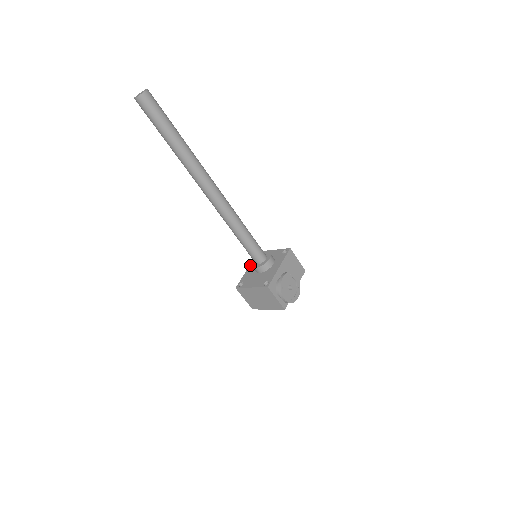
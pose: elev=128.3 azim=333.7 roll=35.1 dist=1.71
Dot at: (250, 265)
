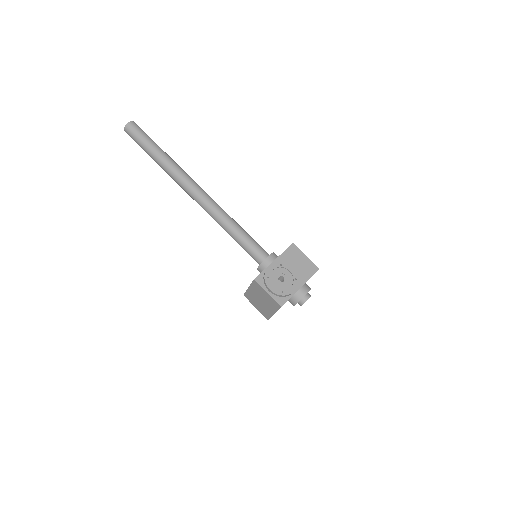
Dot at: occluded
